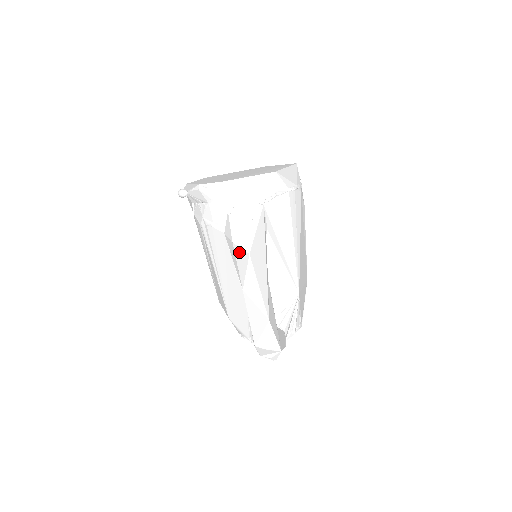
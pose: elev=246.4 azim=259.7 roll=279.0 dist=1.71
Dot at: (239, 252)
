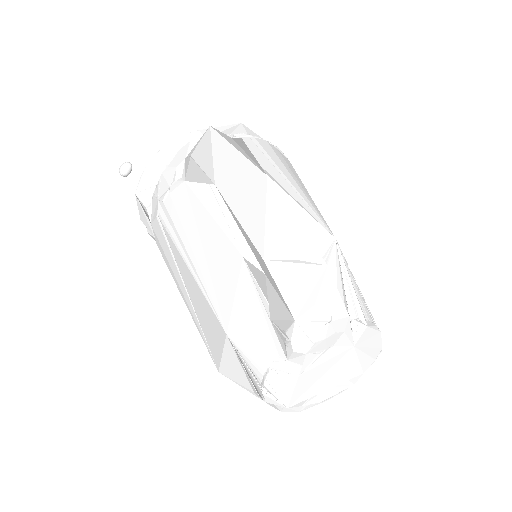
Dot at: (199, 149)
